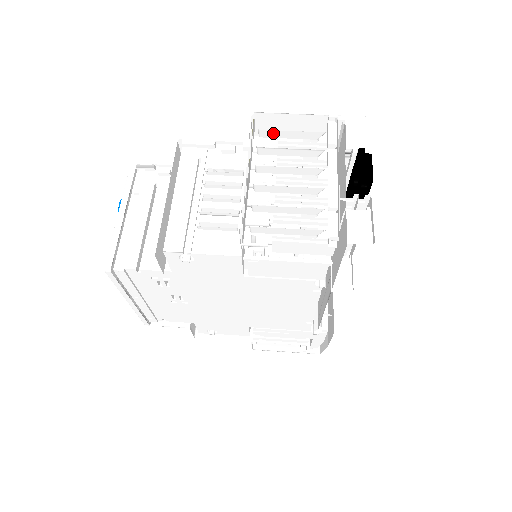
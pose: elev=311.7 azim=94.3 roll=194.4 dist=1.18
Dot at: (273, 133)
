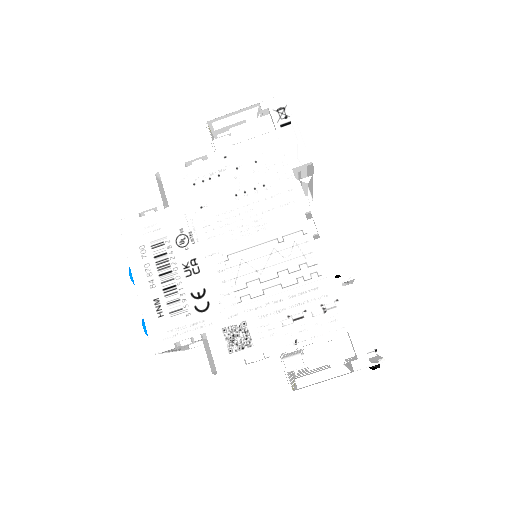
Dot at: occluded
